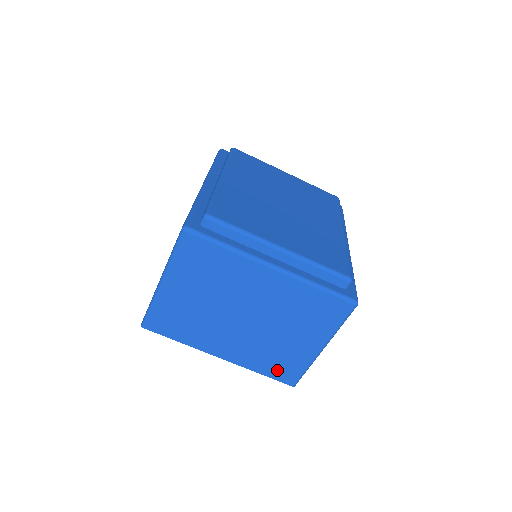
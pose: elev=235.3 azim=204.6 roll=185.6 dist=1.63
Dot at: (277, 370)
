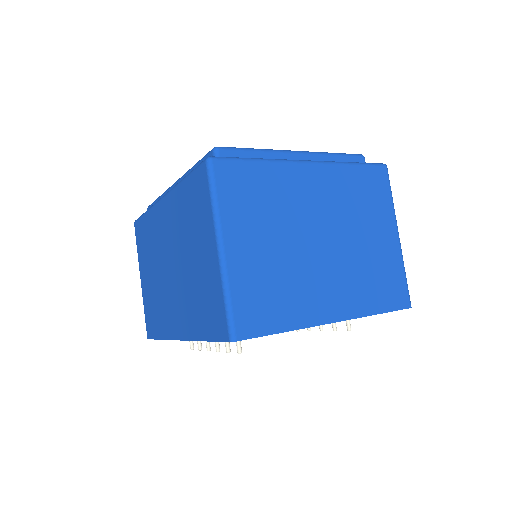
Dot at: (387, 295)
